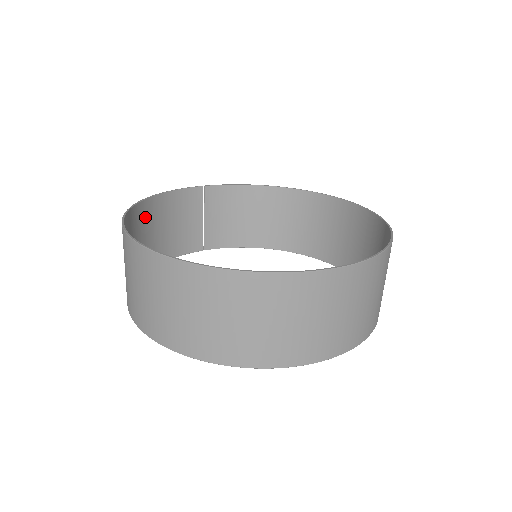
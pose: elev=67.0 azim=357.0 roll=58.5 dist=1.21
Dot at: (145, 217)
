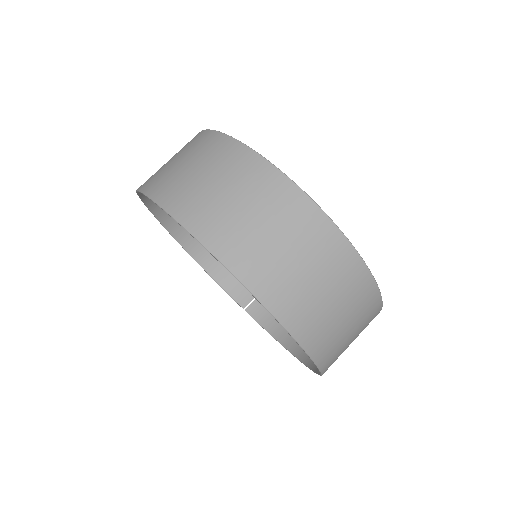
Dot at: occluded
